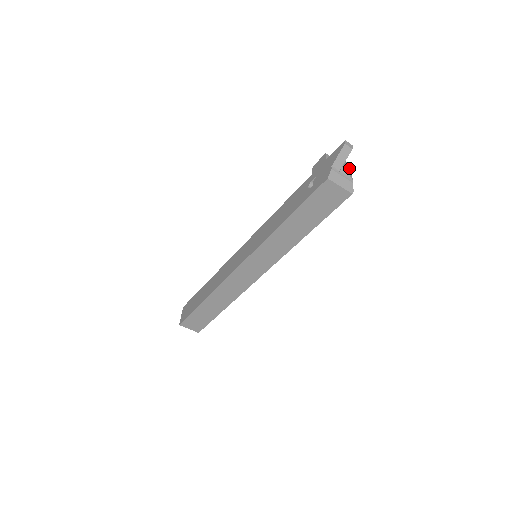
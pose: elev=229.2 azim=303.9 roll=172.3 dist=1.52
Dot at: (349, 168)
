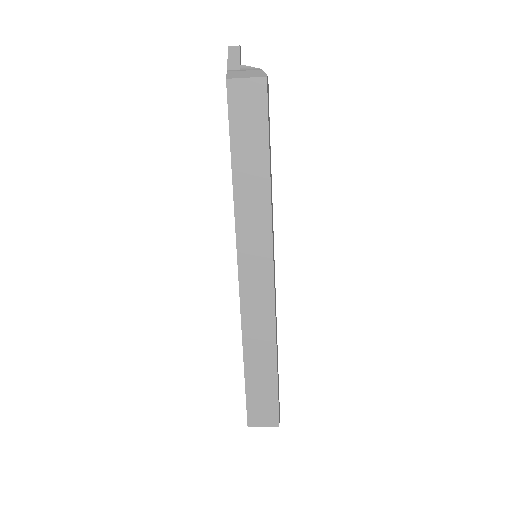
Dot at: occluded
